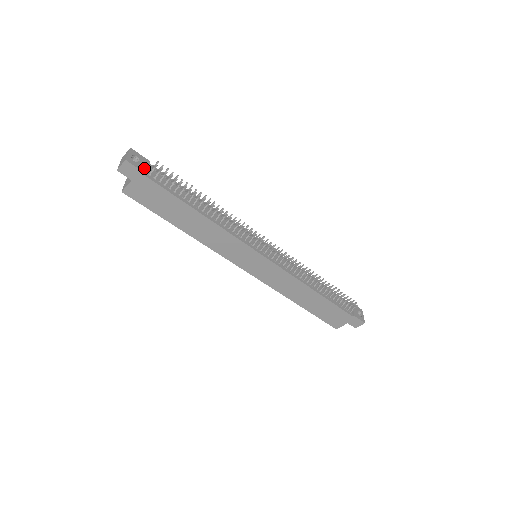
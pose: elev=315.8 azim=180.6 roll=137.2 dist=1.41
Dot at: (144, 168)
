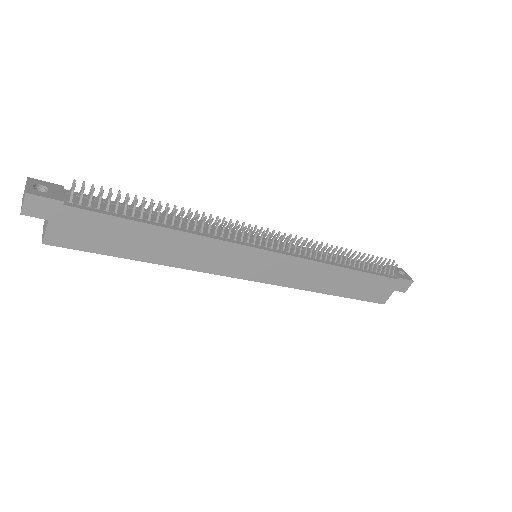
Dot at: (58, 196)
